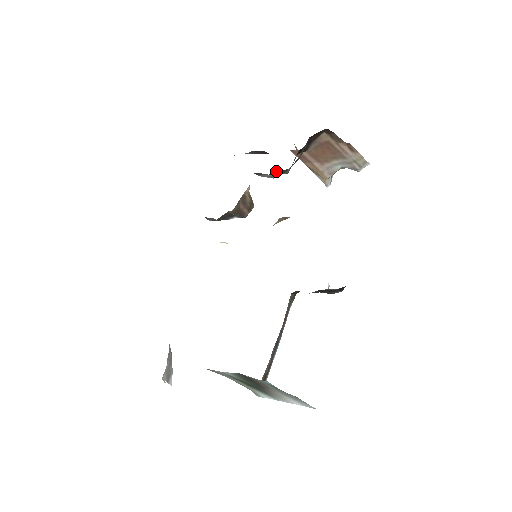
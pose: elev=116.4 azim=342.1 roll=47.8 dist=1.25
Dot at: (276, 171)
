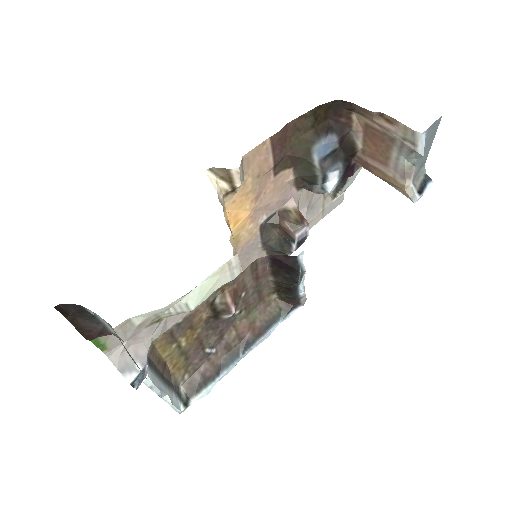
Dot at: (299, 166)
